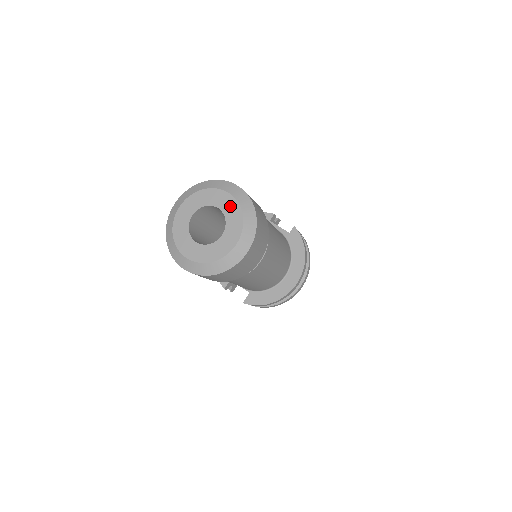
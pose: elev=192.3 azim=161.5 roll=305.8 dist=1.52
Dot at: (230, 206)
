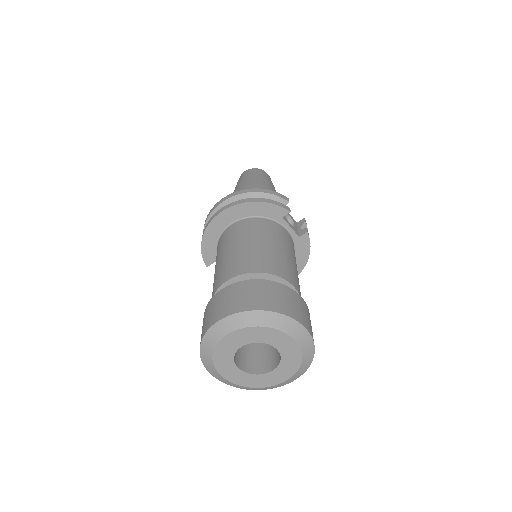
Dot at: (291, 351)
